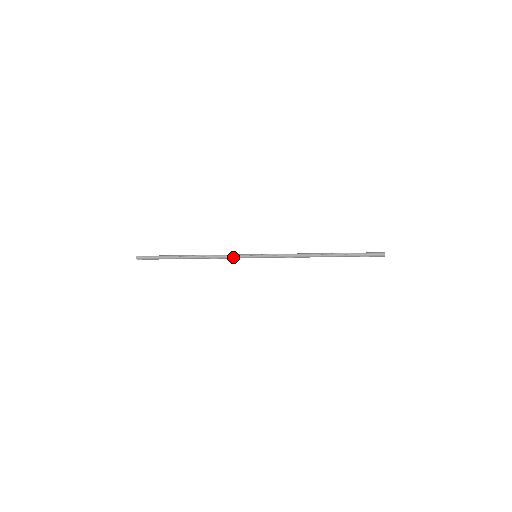
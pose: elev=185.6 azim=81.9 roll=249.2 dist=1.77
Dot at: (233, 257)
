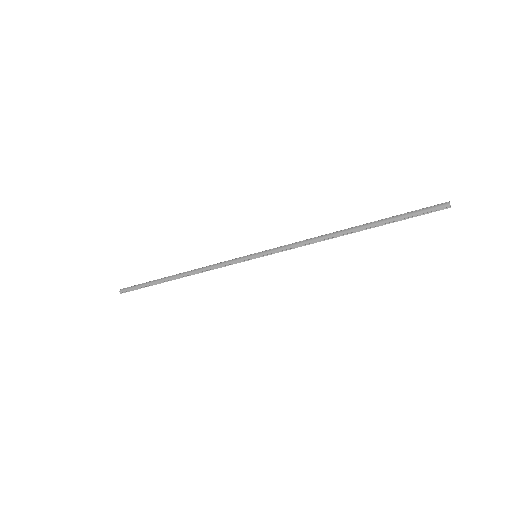
Dot at: (226, 263)
